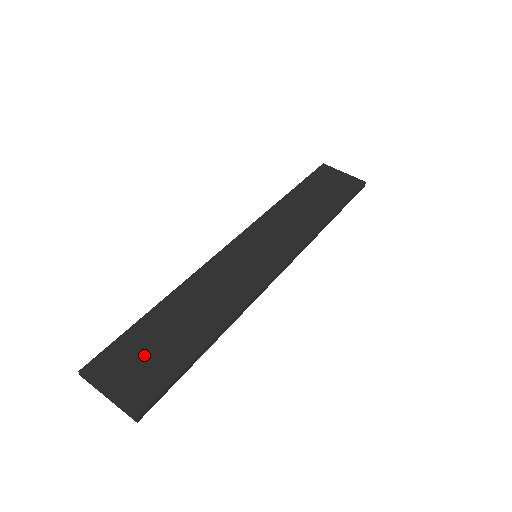
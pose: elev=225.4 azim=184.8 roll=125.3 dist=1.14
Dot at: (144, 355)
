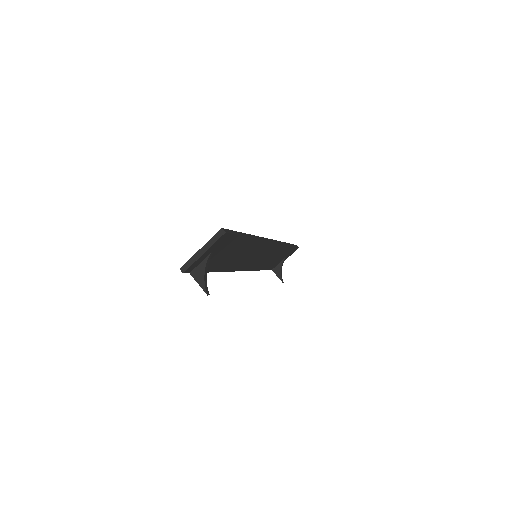
Dot at: occluded
